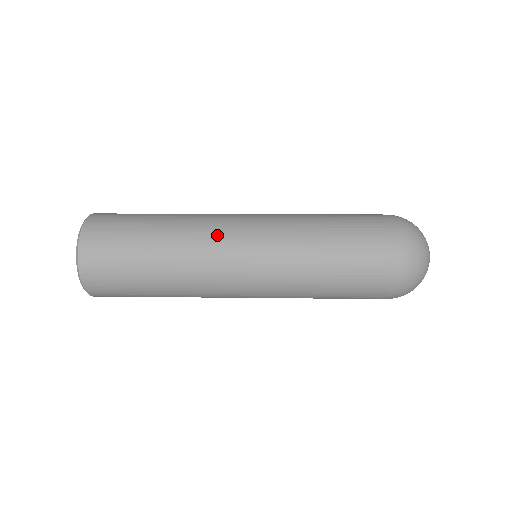
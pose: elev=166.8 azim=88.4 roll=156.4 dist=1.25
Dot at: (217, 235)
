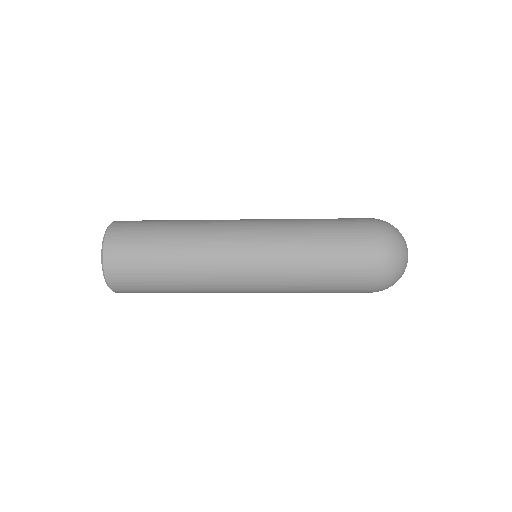
Dot at: (222, 227)
